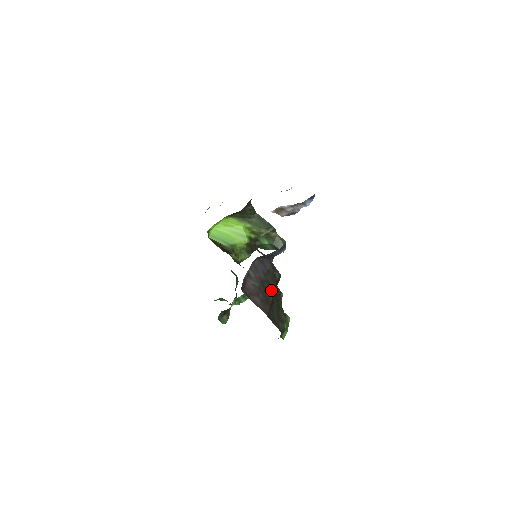
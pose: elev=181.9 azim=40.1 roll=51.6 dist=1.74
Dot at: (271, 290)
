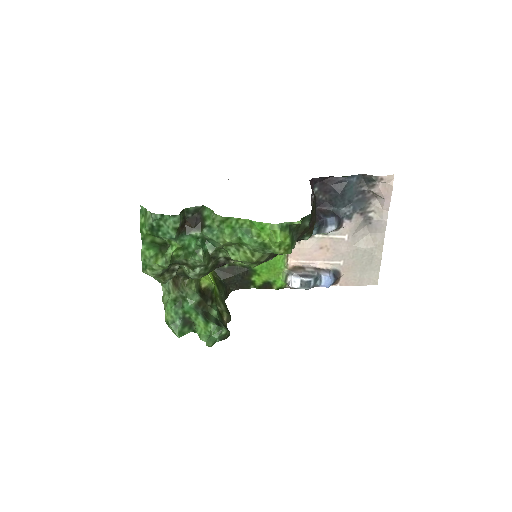
Dot at: occluded
